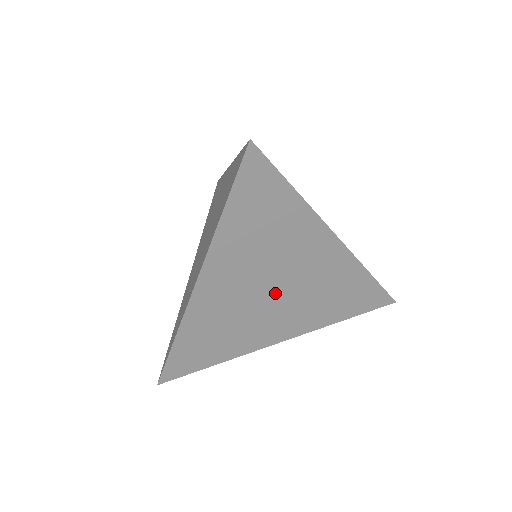
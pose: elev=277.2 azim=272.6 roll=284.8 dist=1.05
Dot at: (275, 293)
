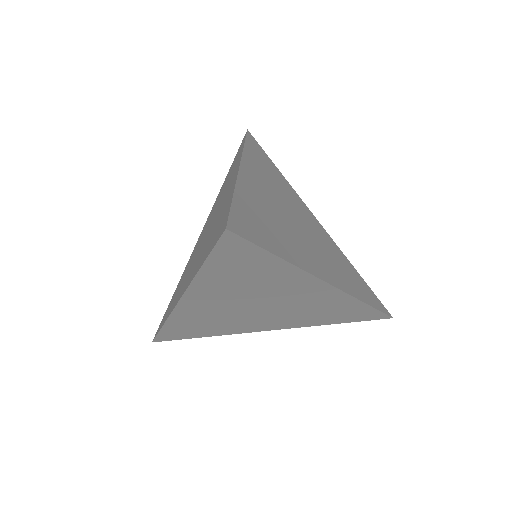
Dot at: (261, 309)
